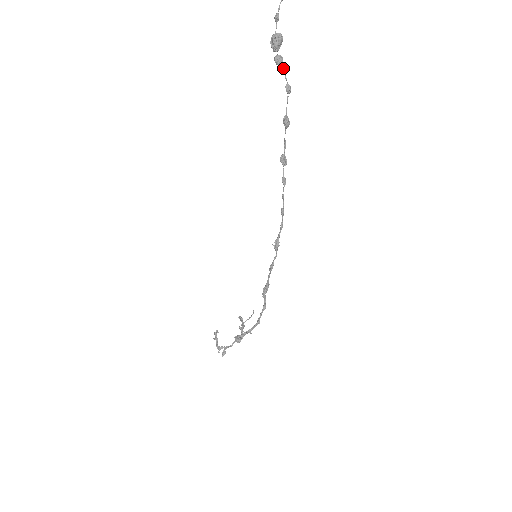
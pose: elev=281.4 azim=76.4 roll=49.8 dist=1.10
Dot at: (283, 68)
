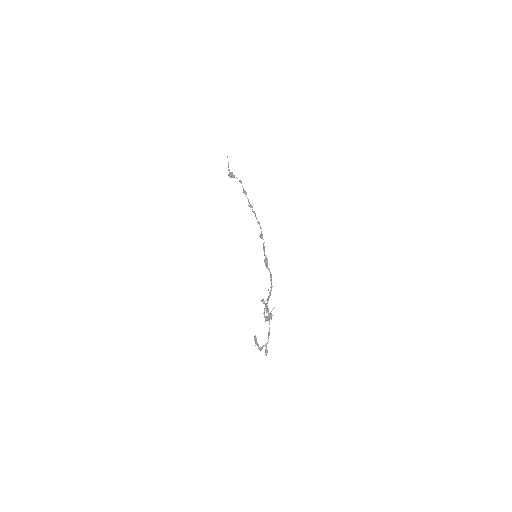
Dot at: (236, 177)
